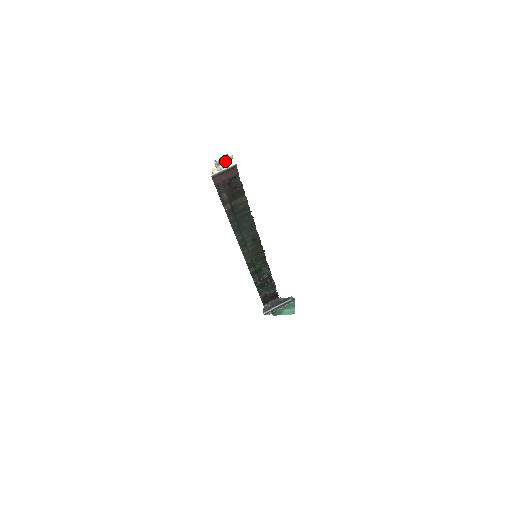
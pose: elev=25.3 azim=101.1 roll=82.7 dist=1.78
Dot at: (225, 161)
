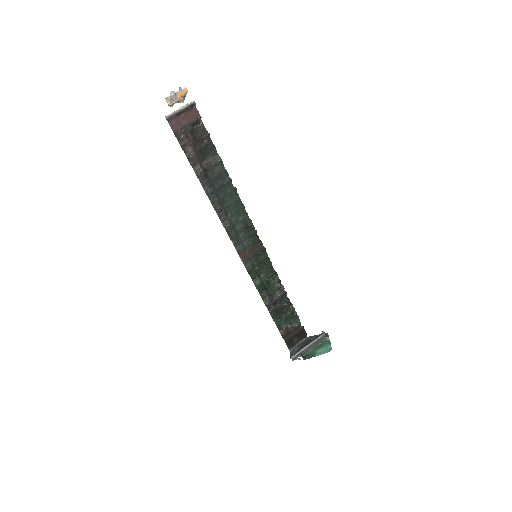
Dot at: (179, 96)
